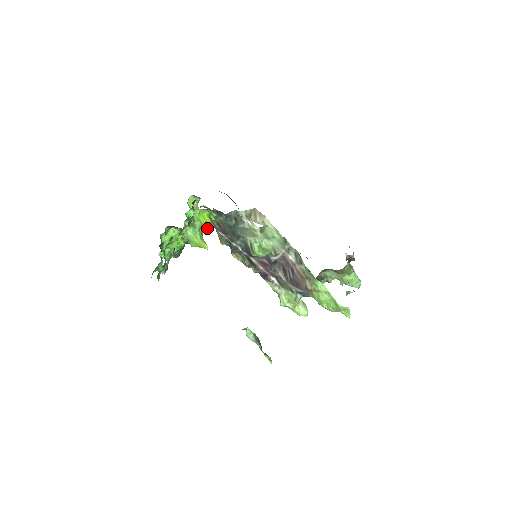
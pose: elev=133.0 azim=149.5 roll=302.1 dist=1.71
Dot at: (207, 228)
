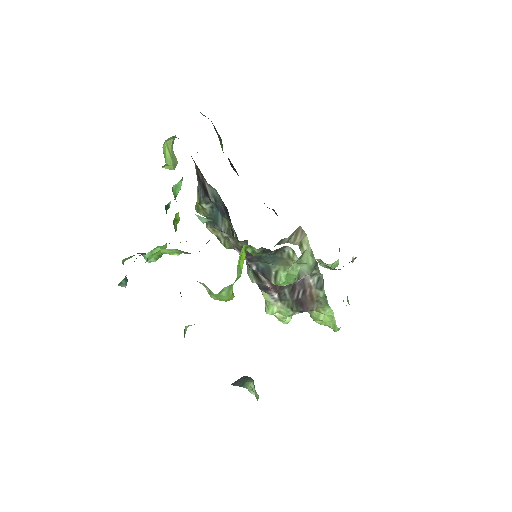
Dot at: occluded
